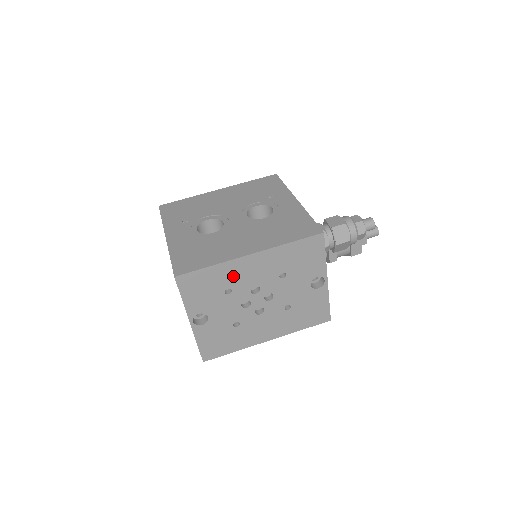
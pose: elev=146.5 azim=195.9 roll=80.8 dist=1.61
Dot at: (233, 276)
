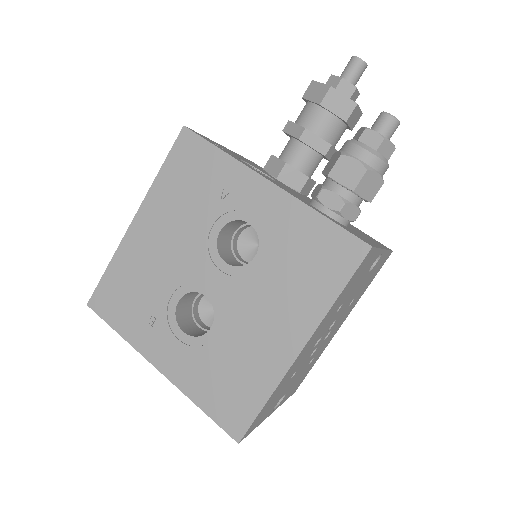
Dot at: (292, 371)
